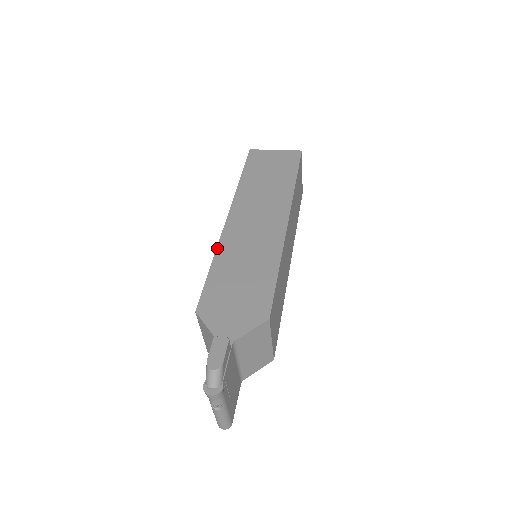
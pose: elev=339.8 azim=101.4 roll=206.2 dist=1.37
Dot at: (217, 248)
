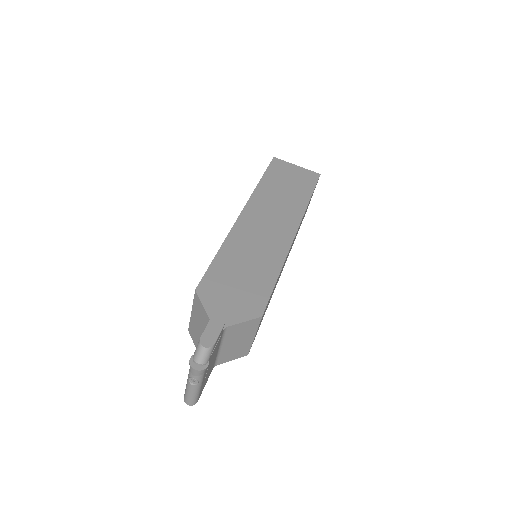
Dot at: (226, 238)
